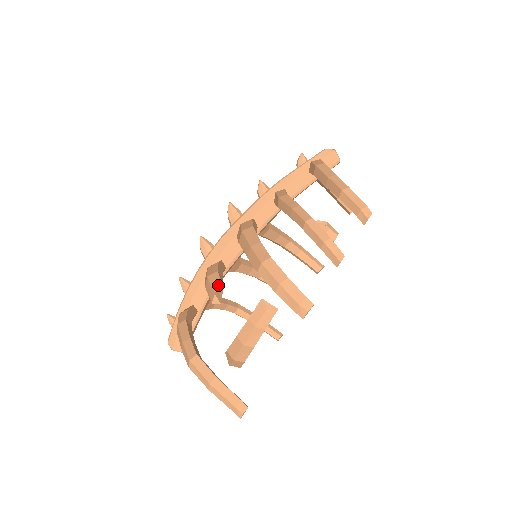
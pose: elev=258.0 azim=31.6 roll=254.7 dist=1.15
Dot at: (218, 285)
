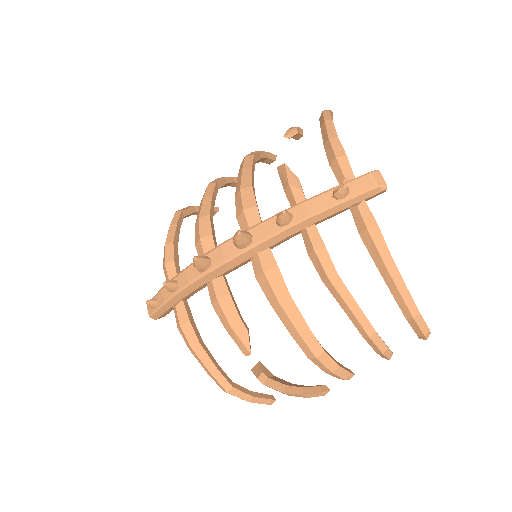
Dot at: (249, 340)
